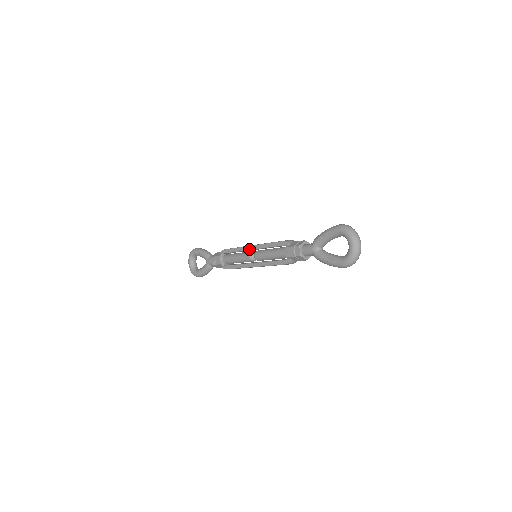
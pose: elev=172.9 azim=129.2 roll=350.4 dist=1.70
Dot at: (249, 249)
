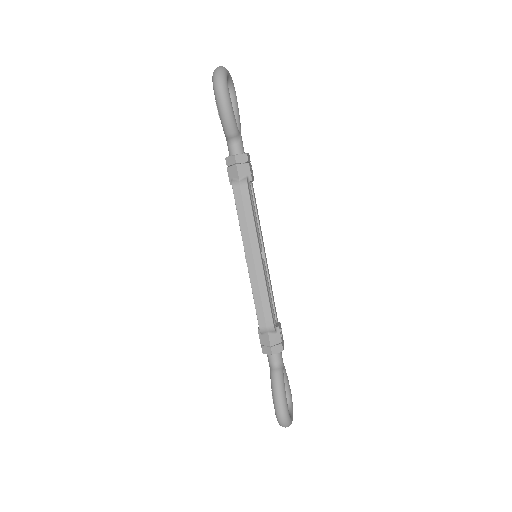
Dot at: occluded
